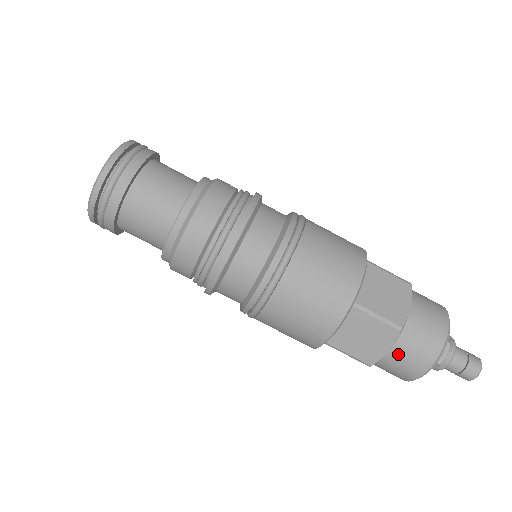
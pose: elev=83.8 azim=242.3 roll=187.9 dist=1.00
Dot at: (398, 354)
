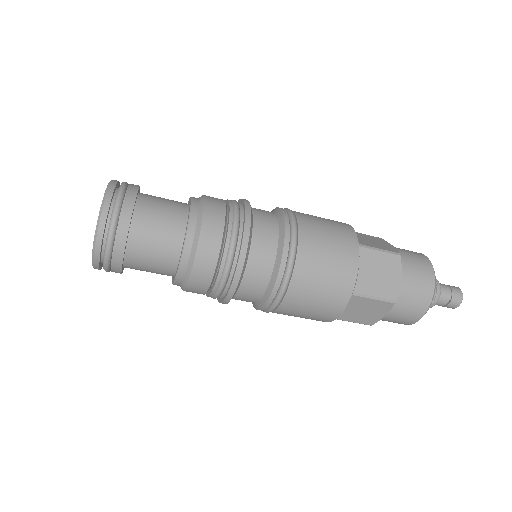
Dot at: occluded
